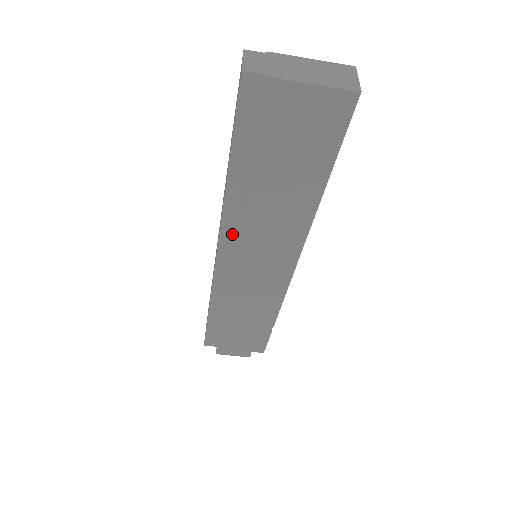
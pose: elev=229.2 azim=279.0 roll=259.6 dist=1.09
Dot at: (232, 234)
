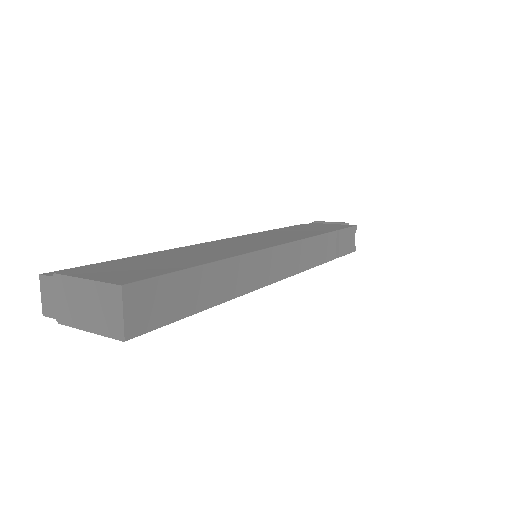
Dot at: occluded
